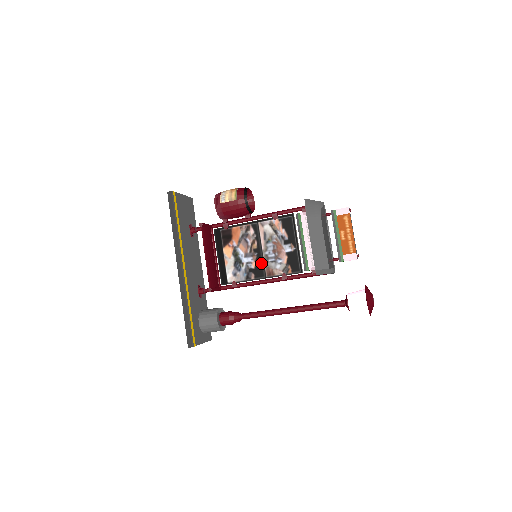
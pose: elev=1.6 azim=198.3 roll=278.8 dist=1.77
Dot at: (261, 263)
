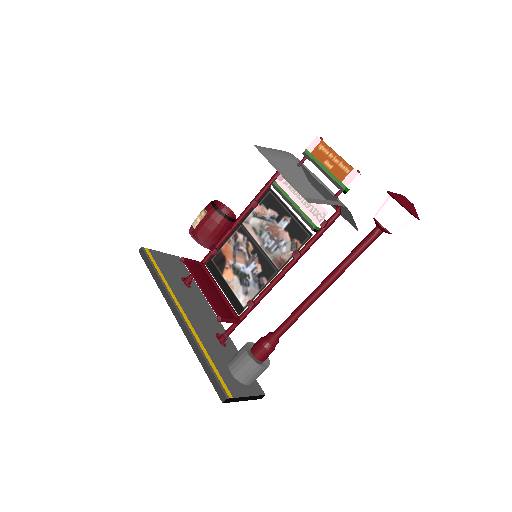
Dot at: (265, 260)
